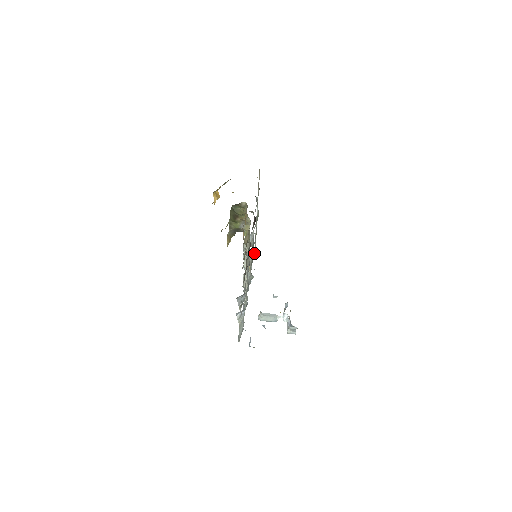
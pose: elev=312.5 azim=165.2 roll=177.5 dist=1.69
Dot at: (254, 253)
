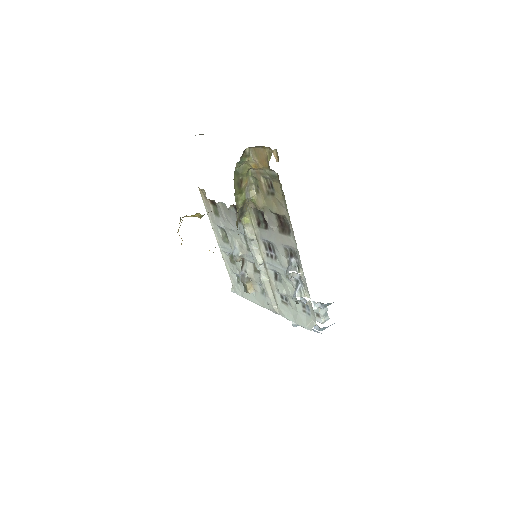
Dot at: (239, 282)
